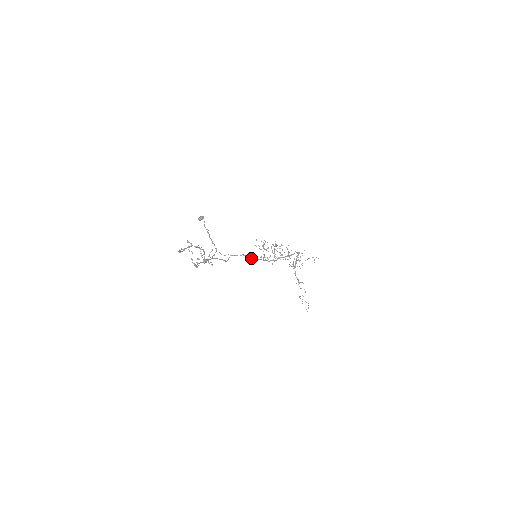
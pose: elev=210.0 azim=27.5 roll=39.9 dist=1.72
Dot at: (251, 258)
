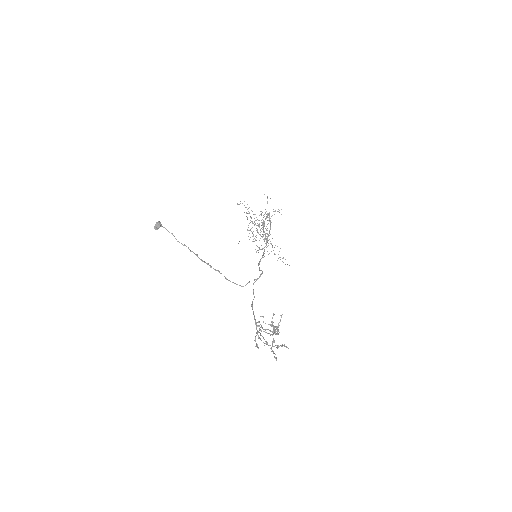
Dot at: occluded
